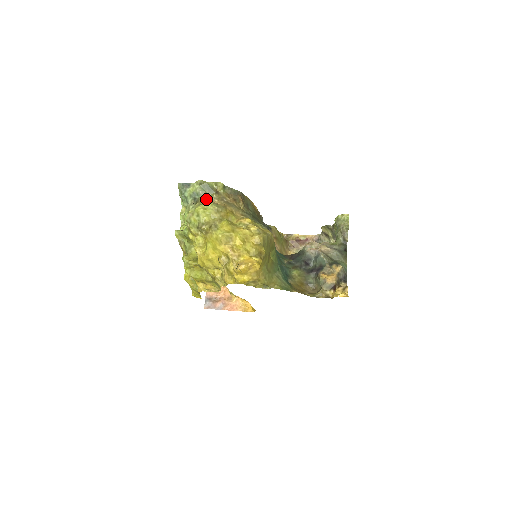
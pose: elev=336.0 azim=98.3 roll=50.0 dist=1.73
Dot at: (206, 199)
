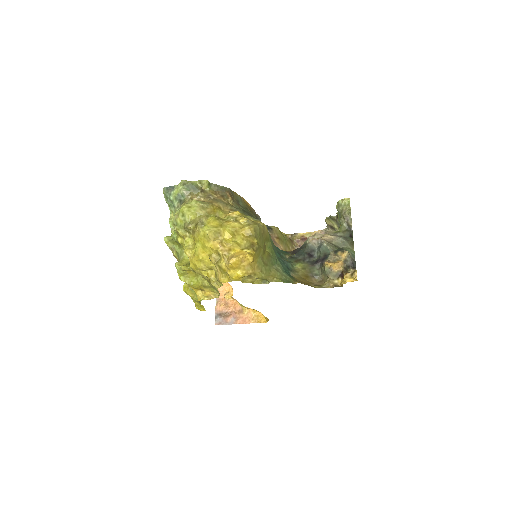
Dot at: (191, 198)
